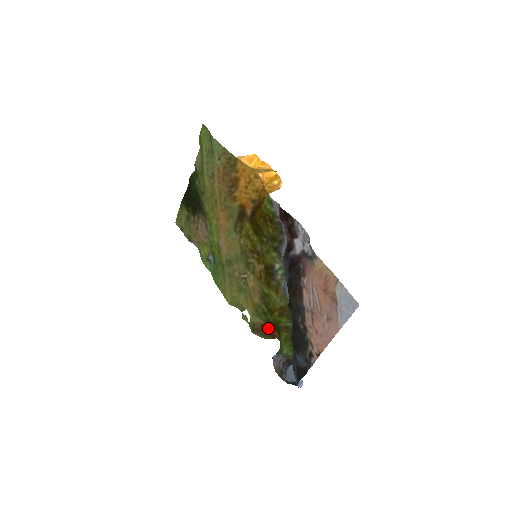
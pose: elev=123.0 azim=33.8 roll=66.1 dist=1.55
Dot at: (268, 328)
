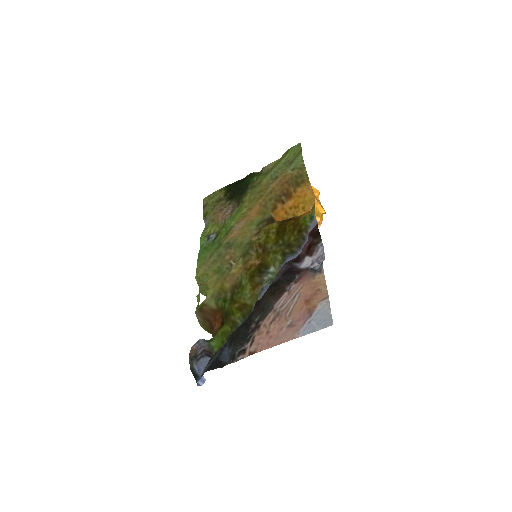
Dot at: (215, 316)
